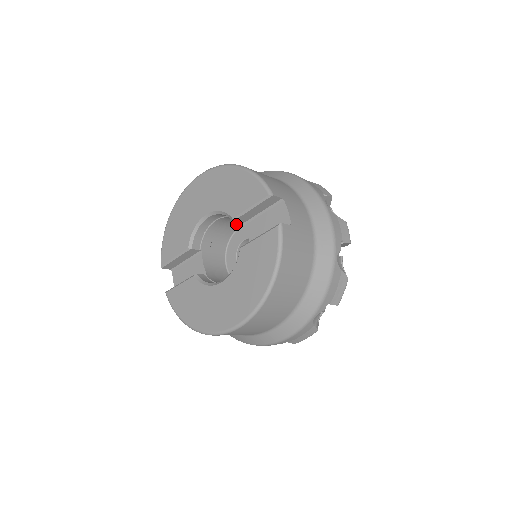
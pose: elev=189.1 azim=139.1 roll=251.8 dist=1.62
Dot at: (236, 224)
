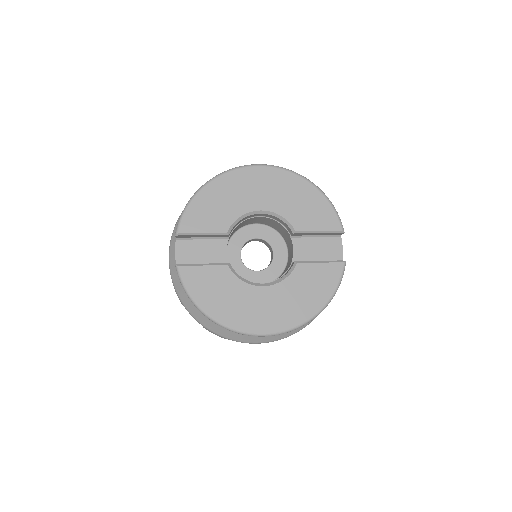
Dot at: (258, 221)
